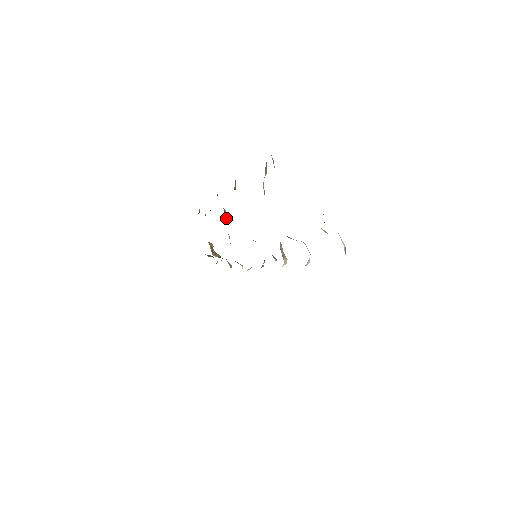
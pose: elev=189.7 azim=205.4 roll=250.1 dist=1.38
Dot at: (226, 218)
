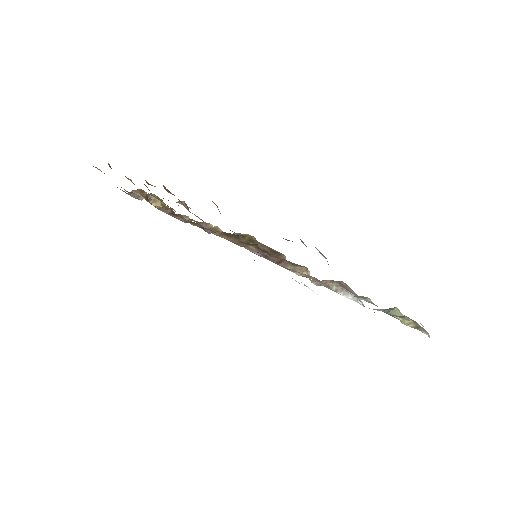
Dot at: (188, 209)
